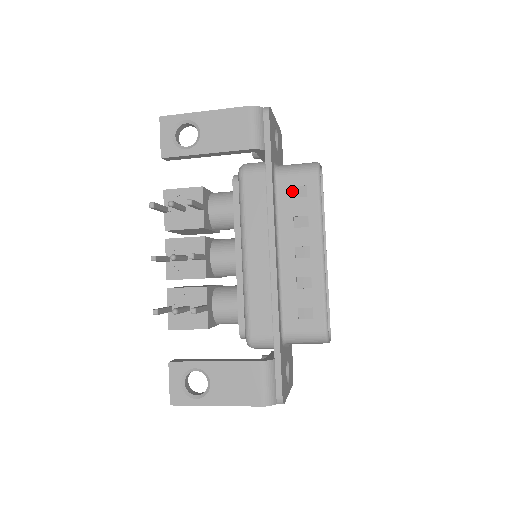
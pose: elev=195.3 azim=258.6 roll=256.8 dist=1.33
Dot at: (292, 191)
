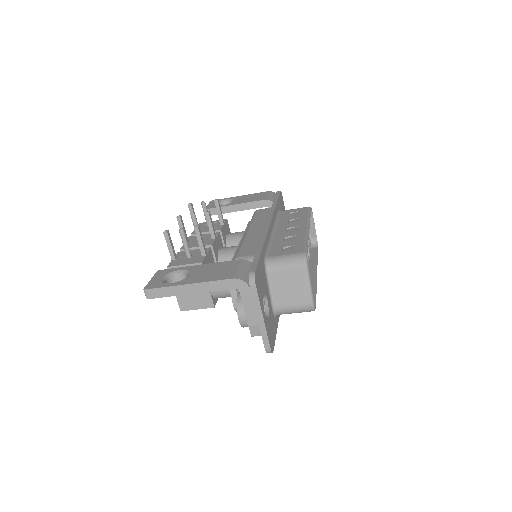
Dot at: occluded
